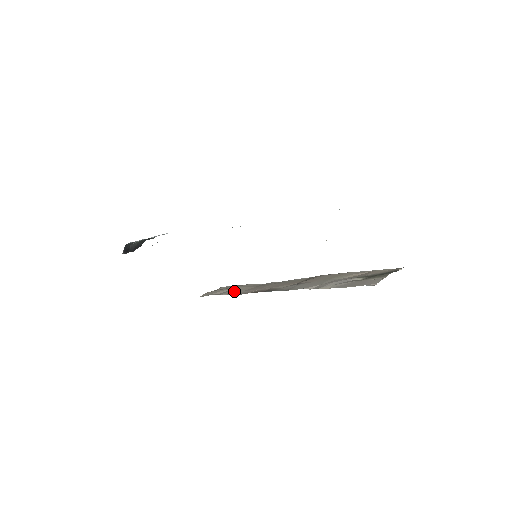
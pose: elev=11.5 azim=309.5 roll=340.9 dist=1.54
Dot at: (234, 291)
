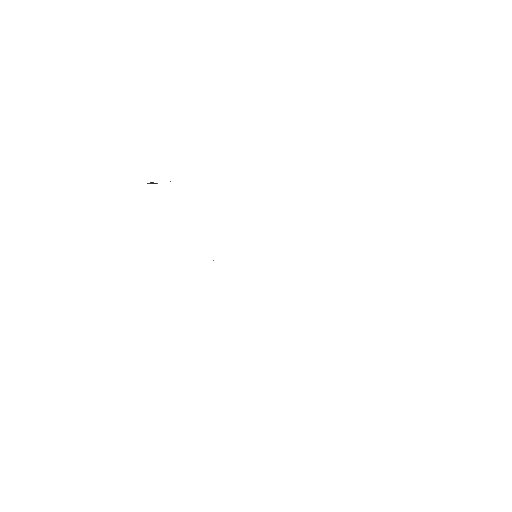
Dot at: occluded
